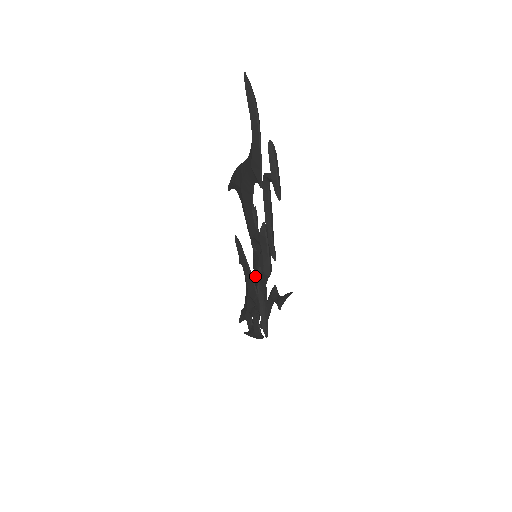
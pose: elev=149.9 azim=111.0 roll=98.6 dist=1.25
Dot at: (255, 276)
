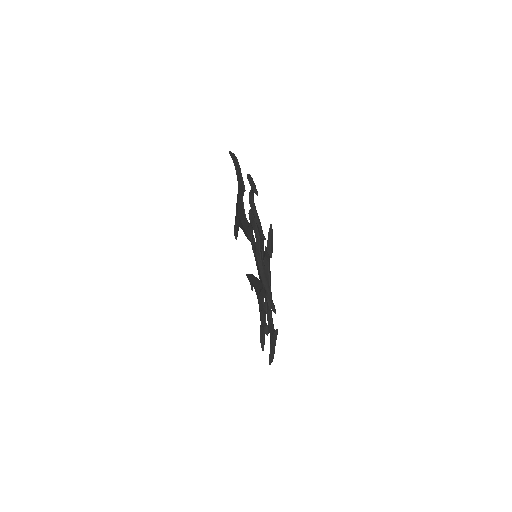
Dot at: (261, 281)
